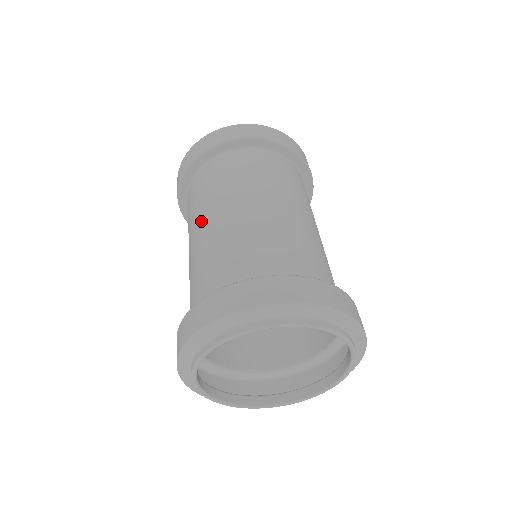
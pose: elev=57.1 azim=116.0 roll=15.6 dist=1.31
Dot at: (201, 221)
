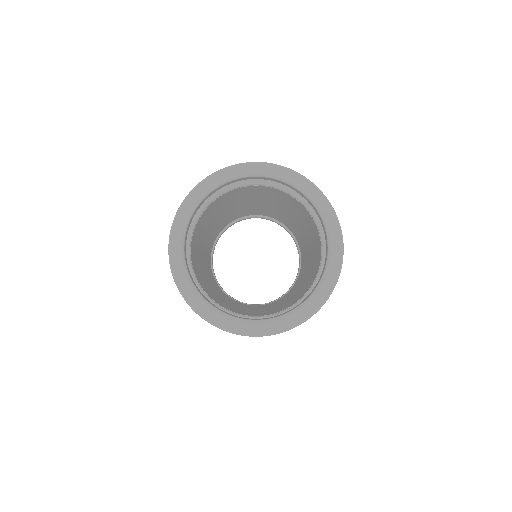
Dot at: occluded
